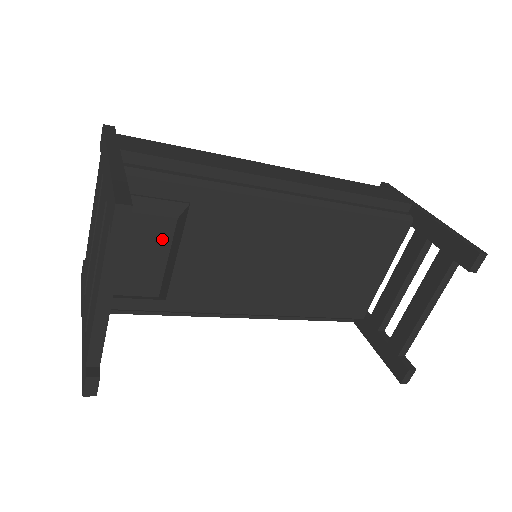
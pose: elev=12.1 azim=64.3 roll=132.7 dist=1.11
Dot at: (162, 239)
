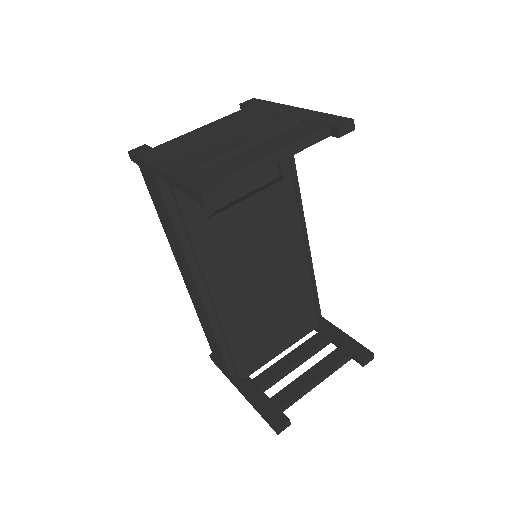
Dot at: (262, 178)
